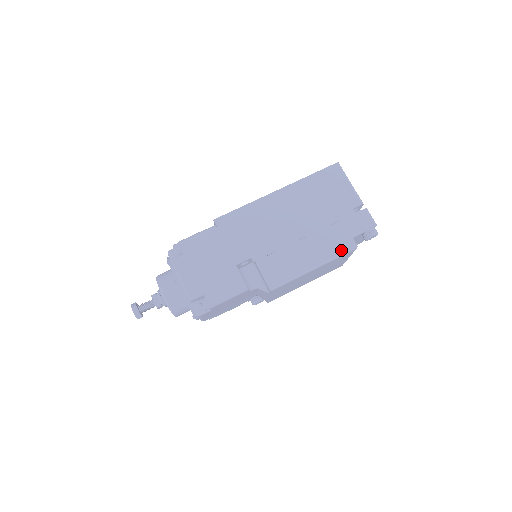
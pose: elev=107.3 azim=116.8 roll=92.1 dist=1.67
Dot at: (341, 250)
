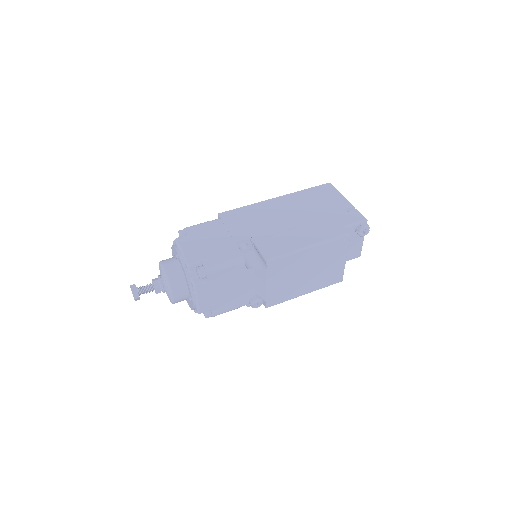
Dot at: (335, 235)
